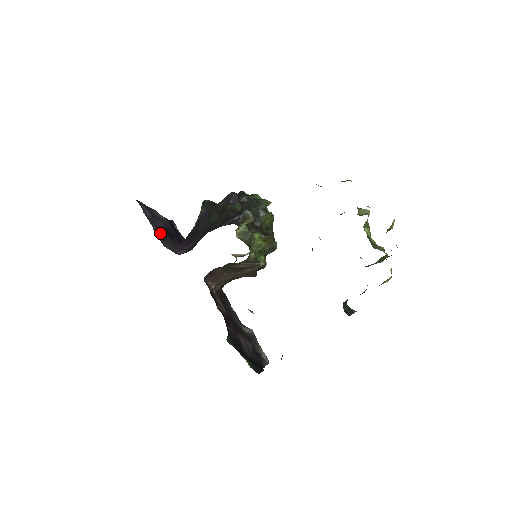
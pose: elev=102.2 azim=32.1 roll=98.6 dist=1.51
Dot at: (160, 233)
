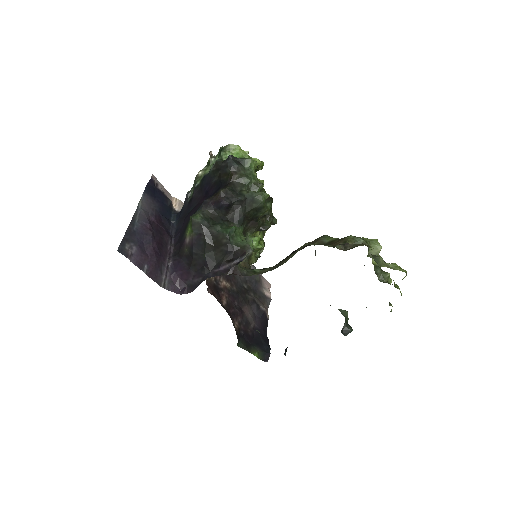
Dot at: (153, 268)
